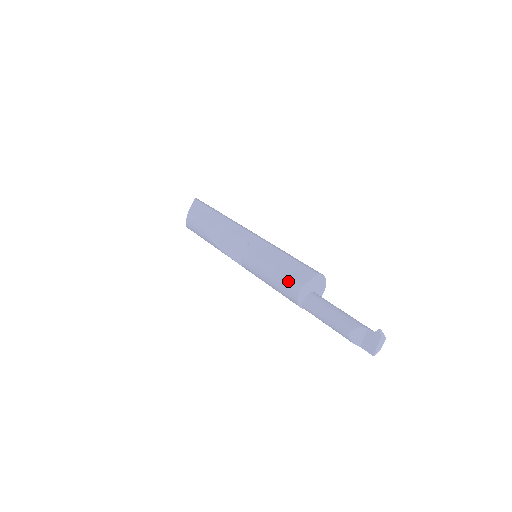
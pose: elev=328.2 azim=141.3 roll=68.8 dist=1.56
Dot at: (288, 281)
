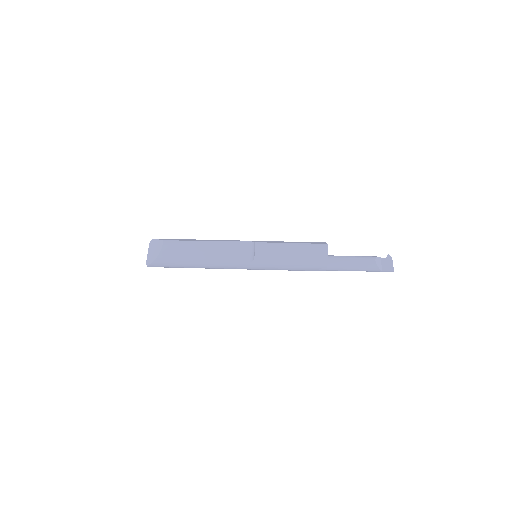
Dot at: (314, 245)
